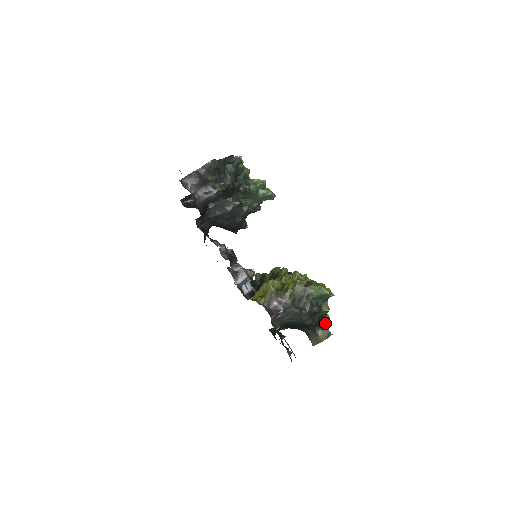
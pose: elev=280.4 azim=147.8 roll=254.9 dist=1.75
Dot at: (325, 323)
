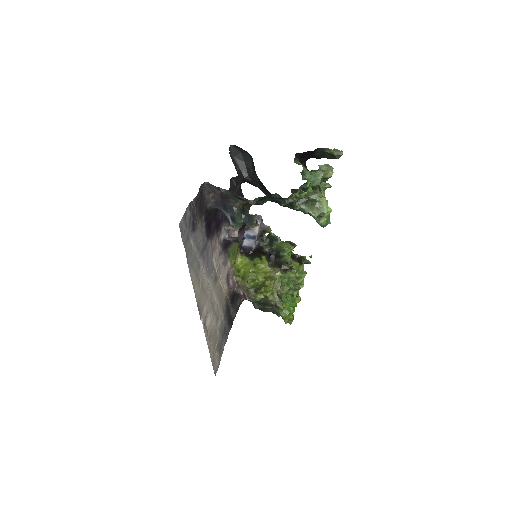
Dot at: occluded
